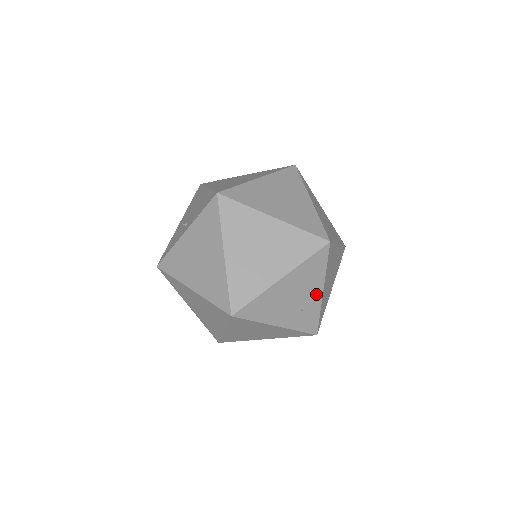
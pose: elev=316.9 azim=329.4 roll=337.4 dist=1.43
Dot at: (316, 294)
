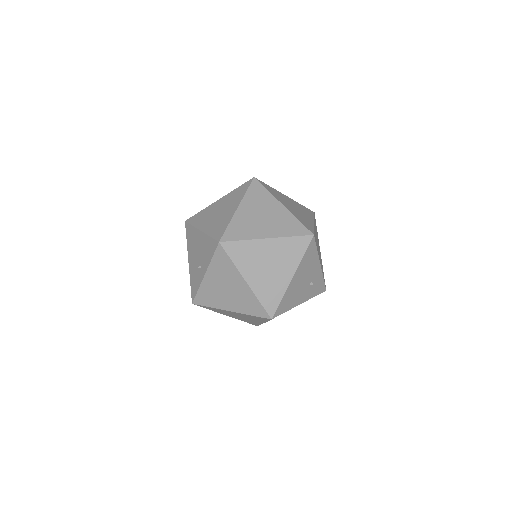
Dot at: (317, 269)
